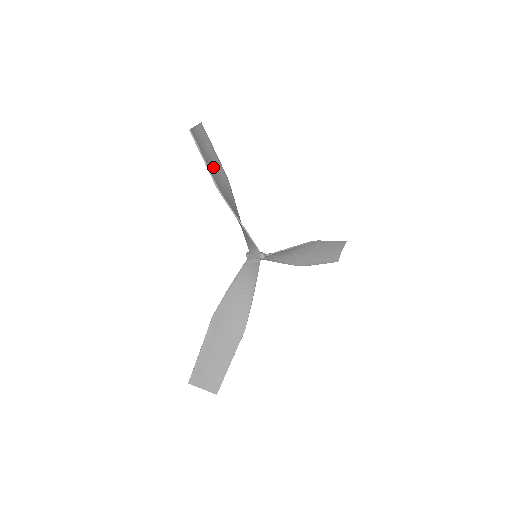
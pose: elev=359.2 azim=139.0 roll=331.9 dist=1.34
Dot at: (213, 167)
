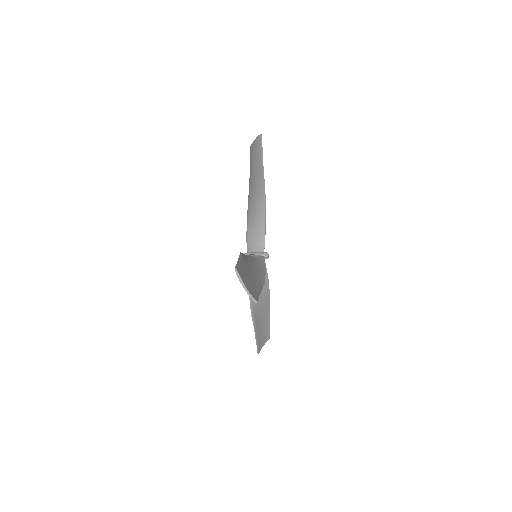
Dot at: (256, 170)
